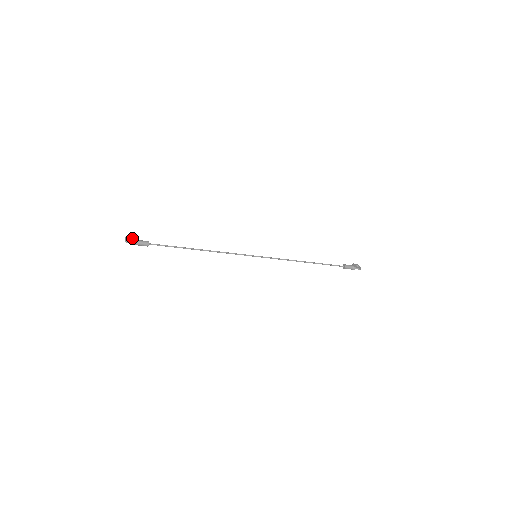
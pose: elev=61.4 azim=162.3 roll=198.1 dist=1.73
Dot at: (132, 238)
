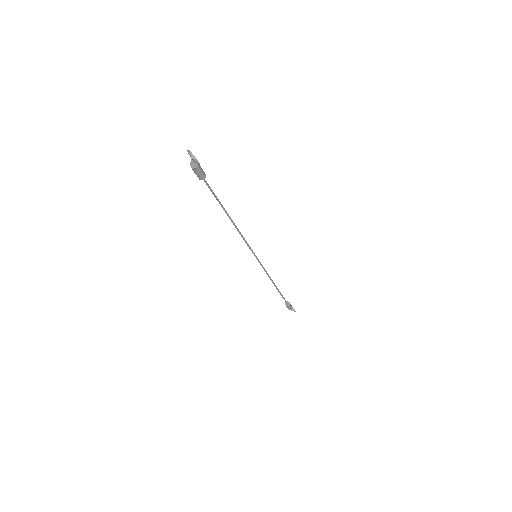
Dot at: occluded
